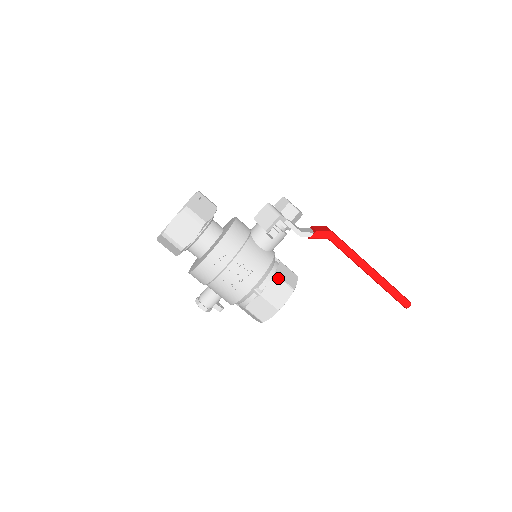
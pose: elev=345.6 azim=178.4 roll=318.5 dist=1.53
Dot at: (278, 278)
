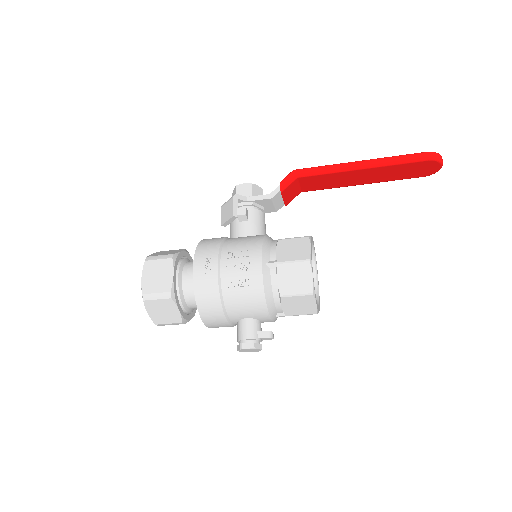
Dot at: (283, 240)
